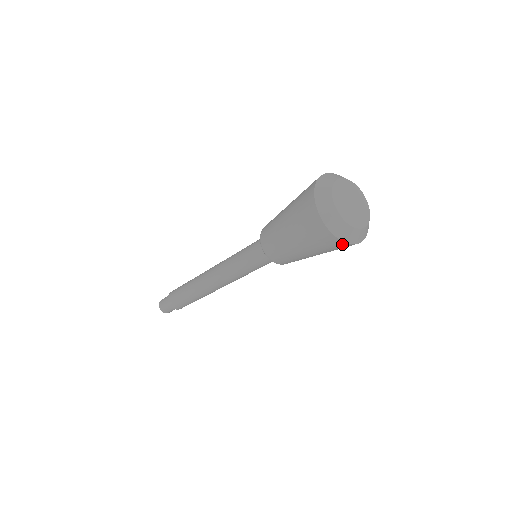
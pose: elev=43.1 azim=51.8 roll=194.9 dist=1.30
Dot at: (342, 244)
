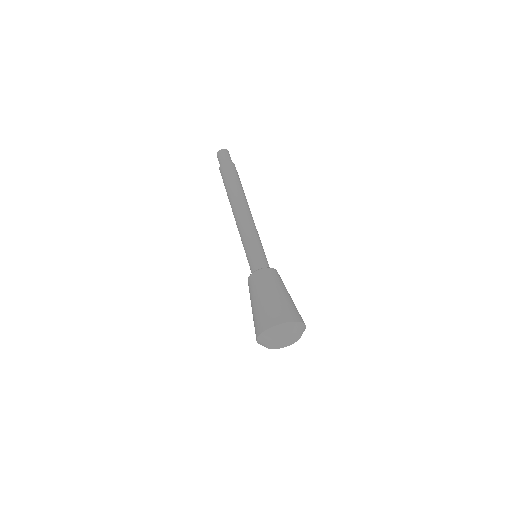
Dot at: occluded
